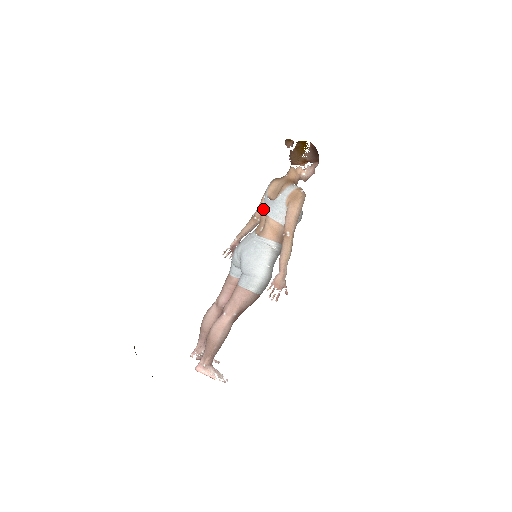
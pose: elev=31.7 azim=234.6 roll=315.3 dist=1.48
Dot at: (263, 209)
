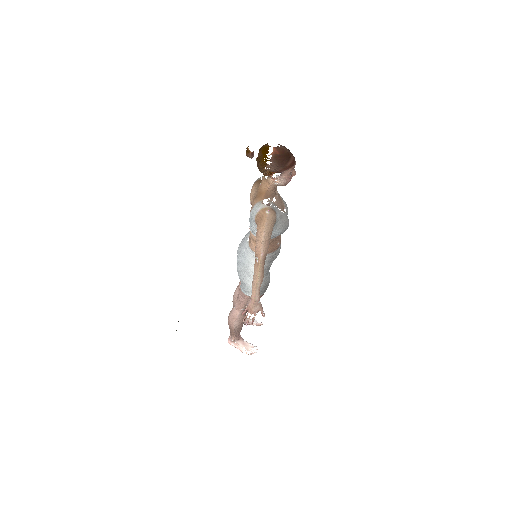
Dot at: occluded
